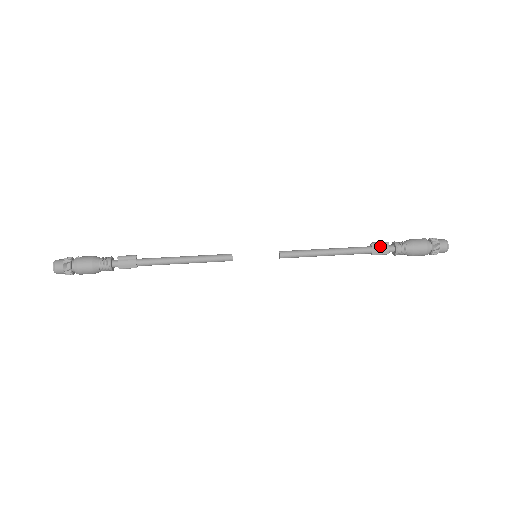
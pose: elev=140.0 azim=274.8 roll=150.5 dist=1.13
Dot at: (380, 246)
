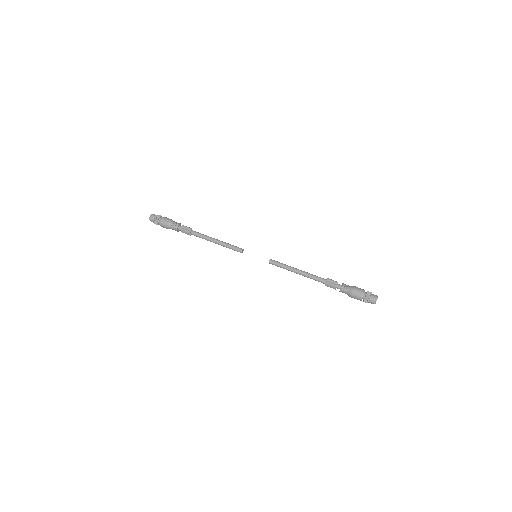
Dot at: (331, 283)
